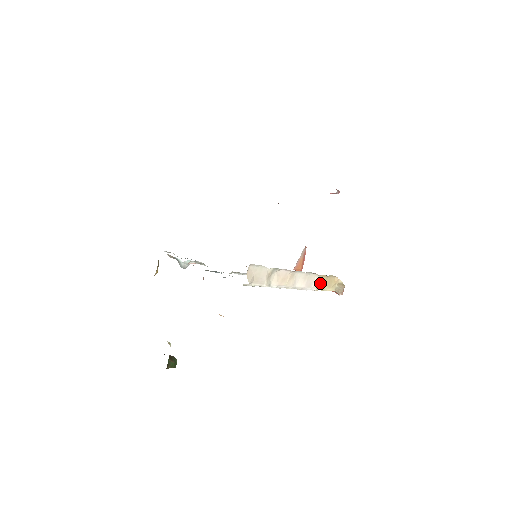
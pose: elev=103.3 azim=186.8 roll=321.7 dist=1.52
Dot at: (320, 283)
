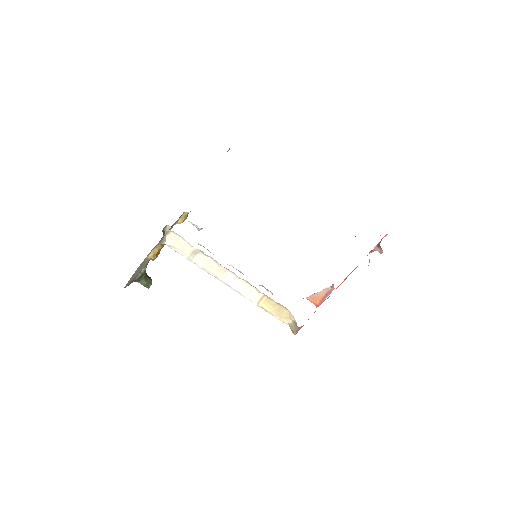
Dot at: (264, 302)
